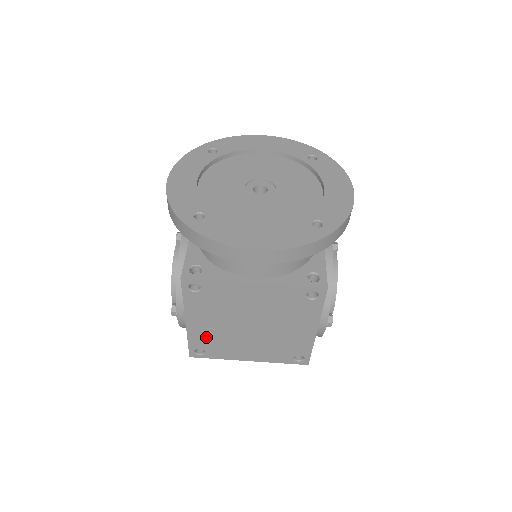
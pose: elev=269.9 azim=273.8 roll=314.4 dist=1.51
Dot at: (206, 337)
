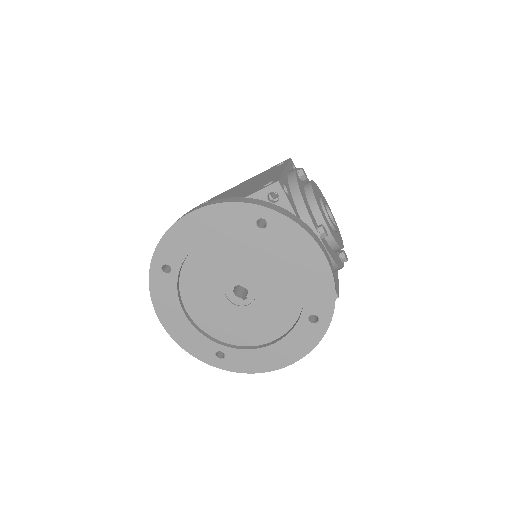
Dot at: occluded
